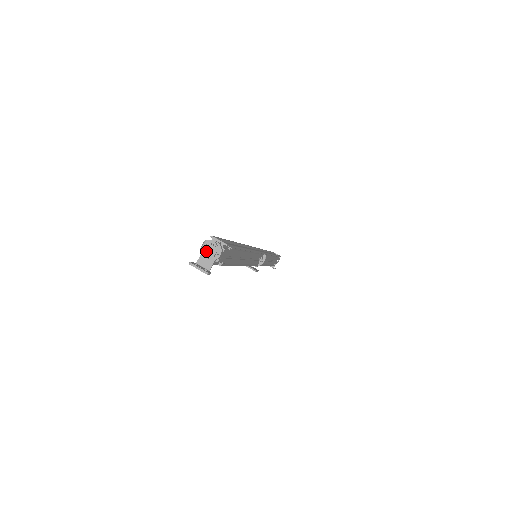
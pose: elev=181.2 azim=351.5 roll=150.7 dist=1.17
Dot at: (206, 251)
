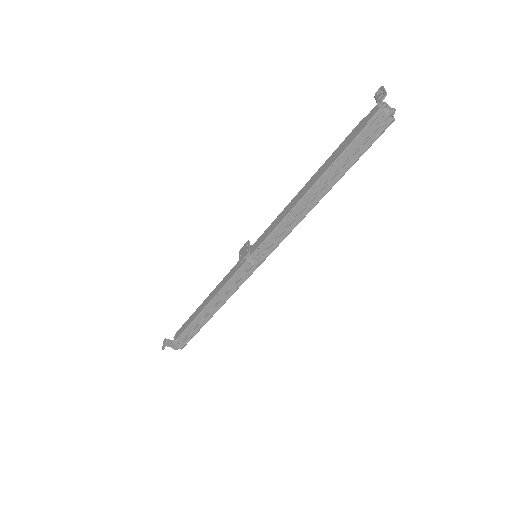
Dot at: (386, 105)
